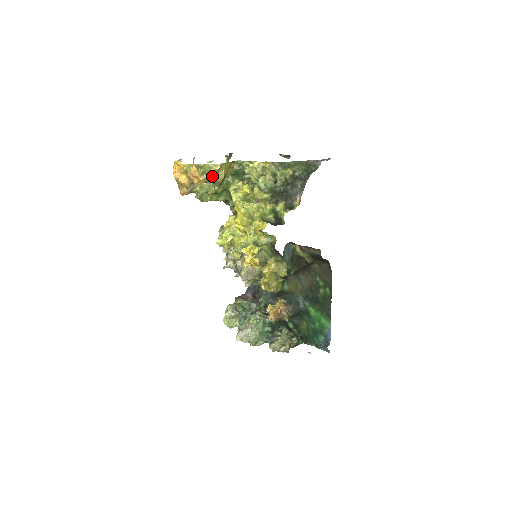
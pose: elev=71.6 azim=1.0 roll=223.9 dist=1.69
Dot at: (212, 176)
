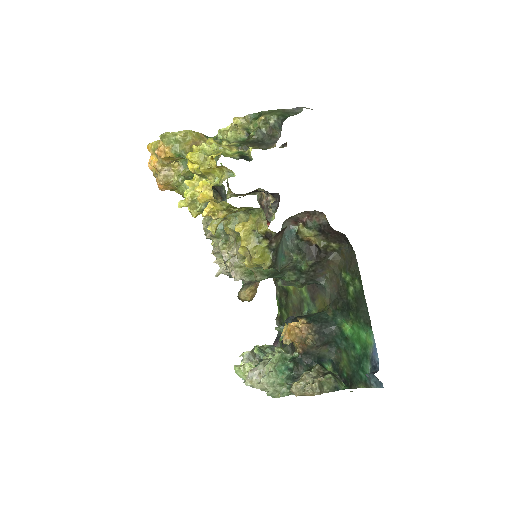
Dot at: (179, 146)
